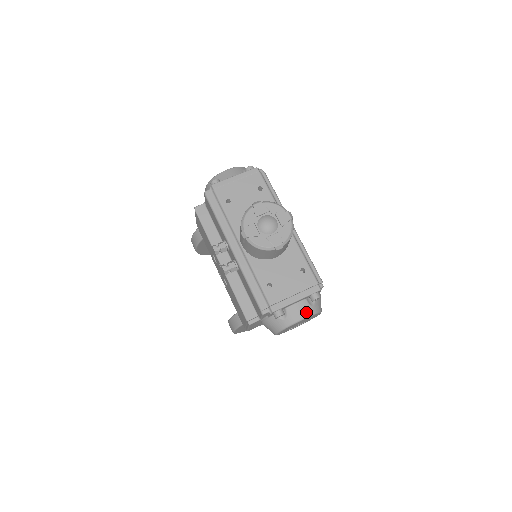
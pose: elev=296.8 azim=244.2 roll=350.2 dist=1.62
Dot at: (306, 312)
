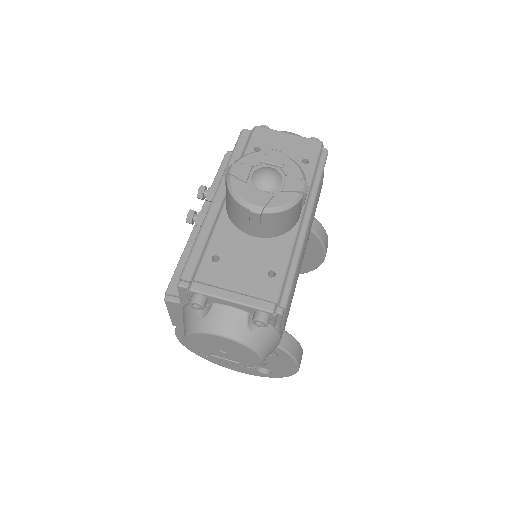
Dot at: (235, 330)
